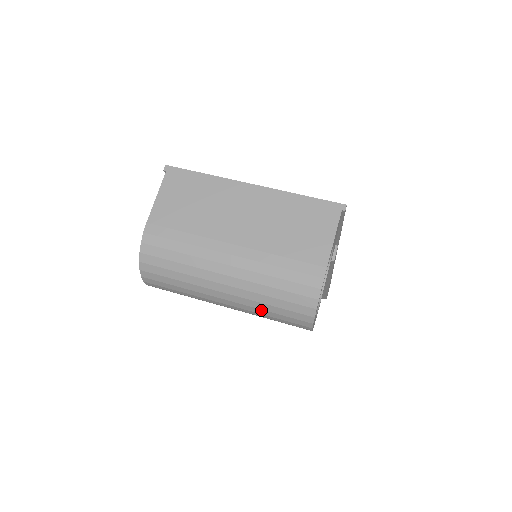
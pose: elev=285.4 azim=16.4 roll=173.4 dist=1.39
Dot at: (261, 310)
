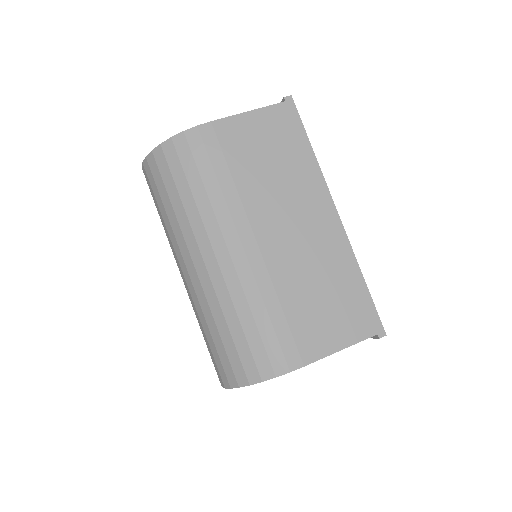
Dot at: (205, 320)
